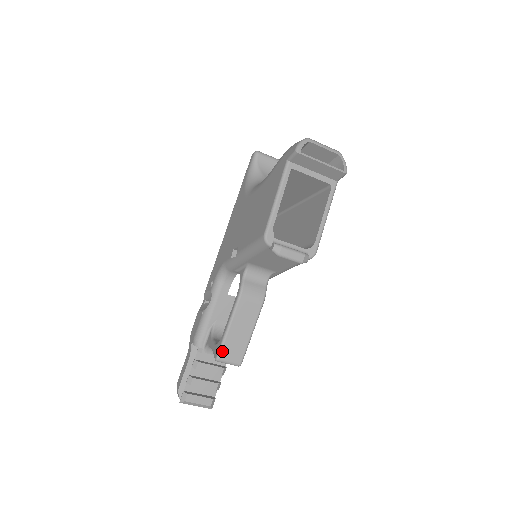
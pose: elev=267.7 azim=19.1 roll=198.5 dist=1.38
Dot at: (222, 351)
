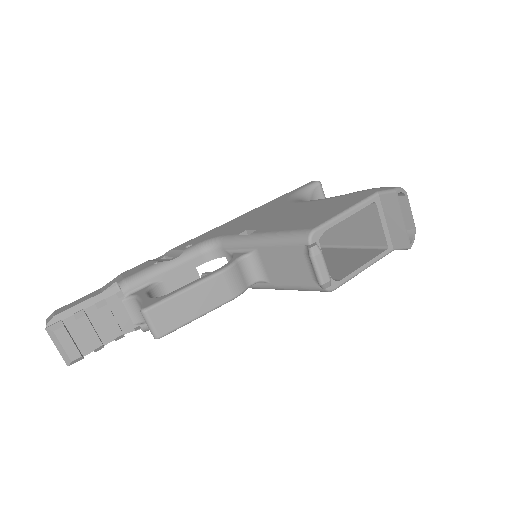
Dot at: (157, 307)
